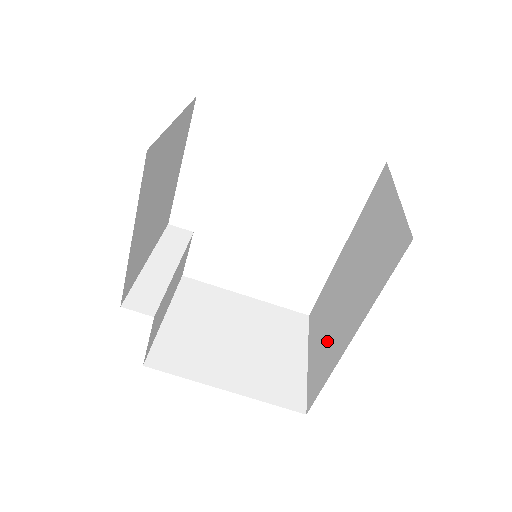
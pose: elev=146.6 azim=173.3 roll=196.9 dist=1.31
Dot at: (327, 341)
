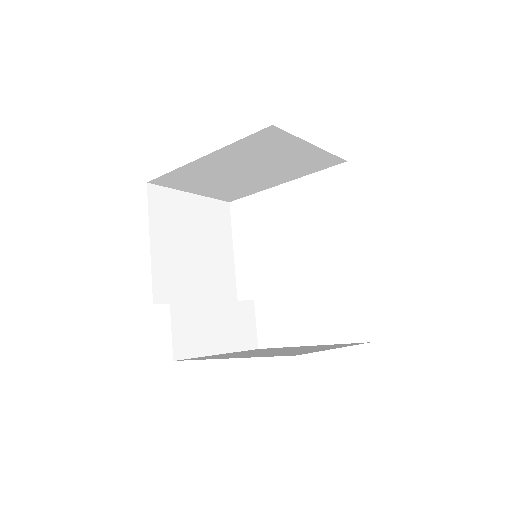
Dot at: occluded
